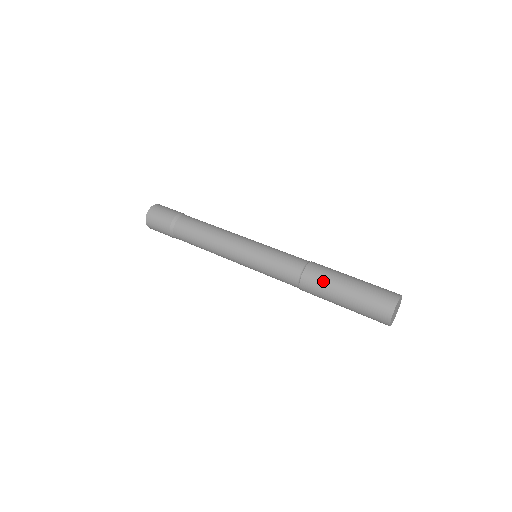
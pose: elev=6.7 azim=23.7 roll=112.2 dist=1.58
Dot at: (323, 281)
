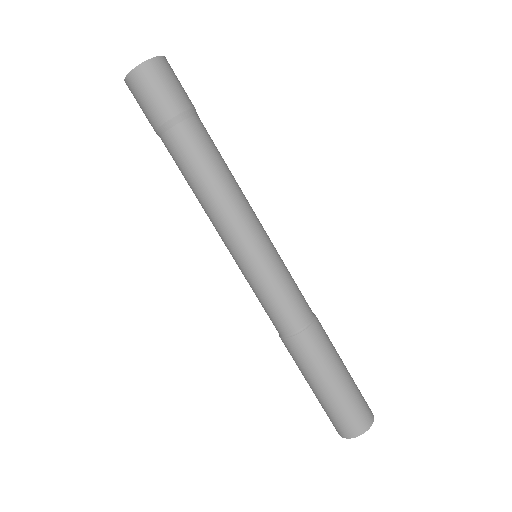
Dot at: (311, 361)
